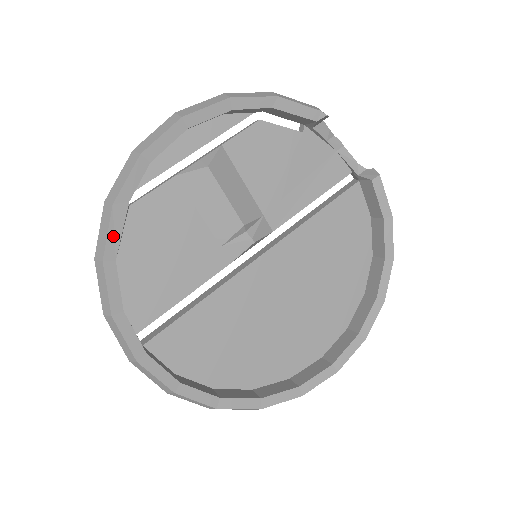
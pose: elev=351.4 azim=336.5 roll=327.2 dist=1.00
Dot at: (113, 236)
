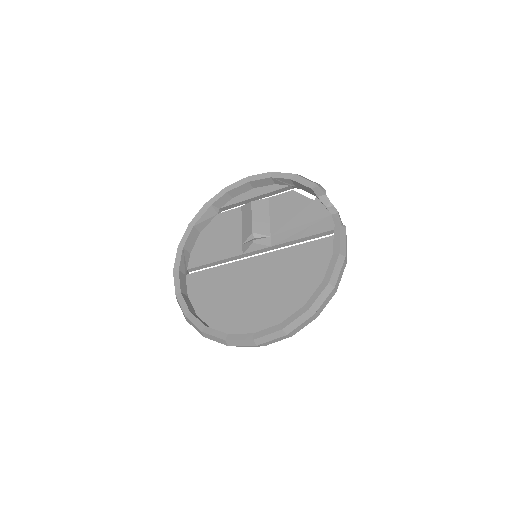
Dot at: (198, 216)
